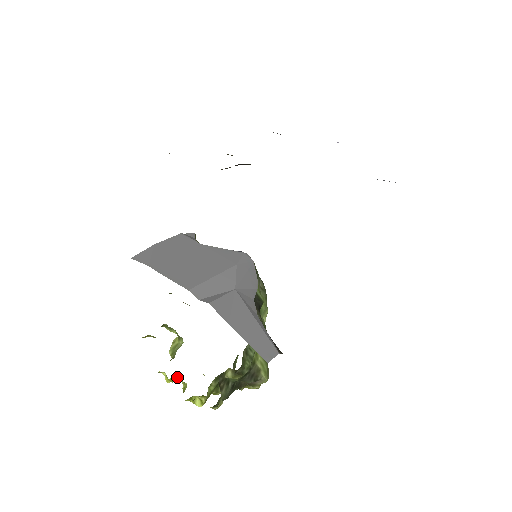
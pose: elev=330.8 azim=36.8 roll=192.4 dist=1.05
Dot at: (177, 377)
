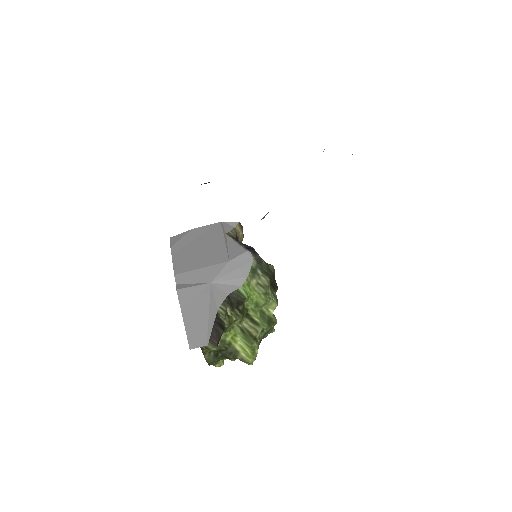
Dot at: occluded
